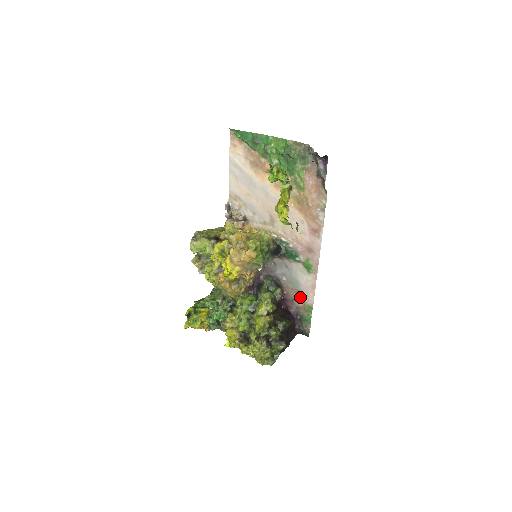
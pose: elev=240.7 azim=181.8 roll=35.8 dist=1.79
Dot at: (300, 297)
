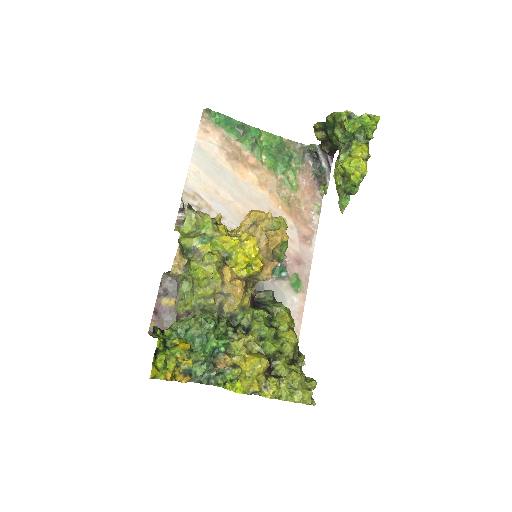
Dot at: occluded
